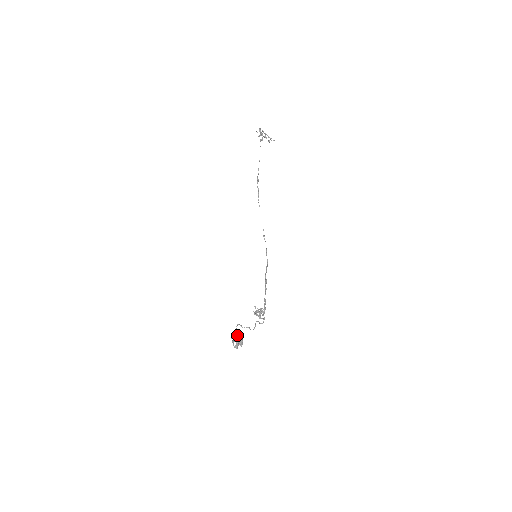
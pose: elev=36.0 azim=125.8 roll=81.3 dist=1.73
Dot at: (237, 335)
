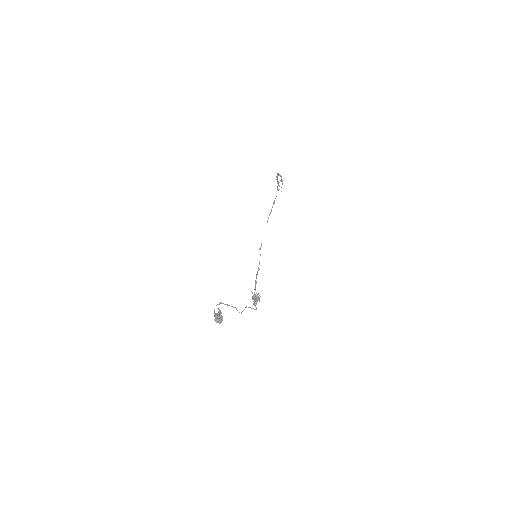
Dot at: (219, 311)
